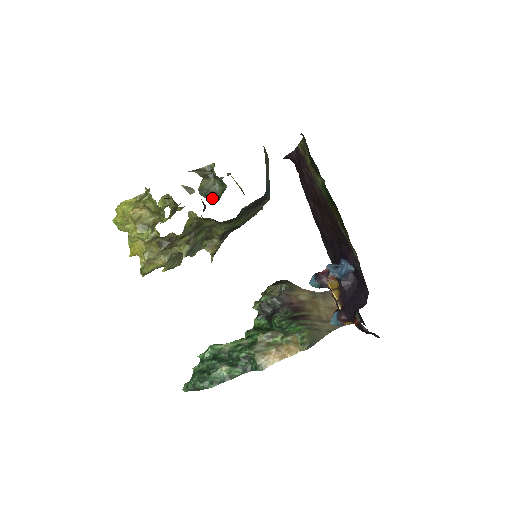
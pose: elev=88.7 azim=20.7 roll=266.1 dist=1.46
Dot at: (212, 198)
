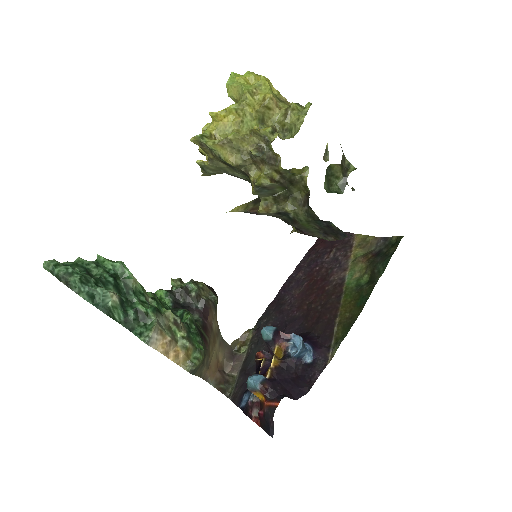
Dot at: (327, 184)
